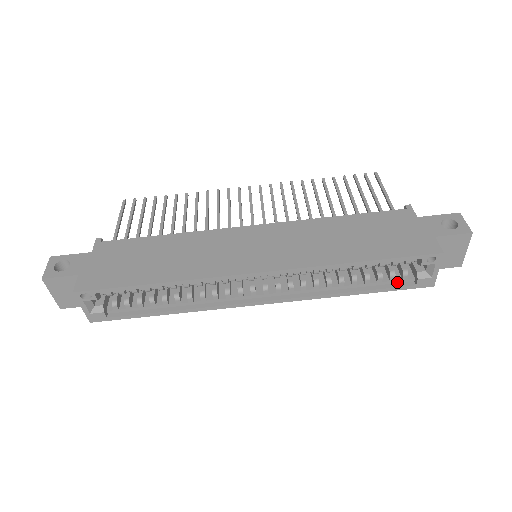
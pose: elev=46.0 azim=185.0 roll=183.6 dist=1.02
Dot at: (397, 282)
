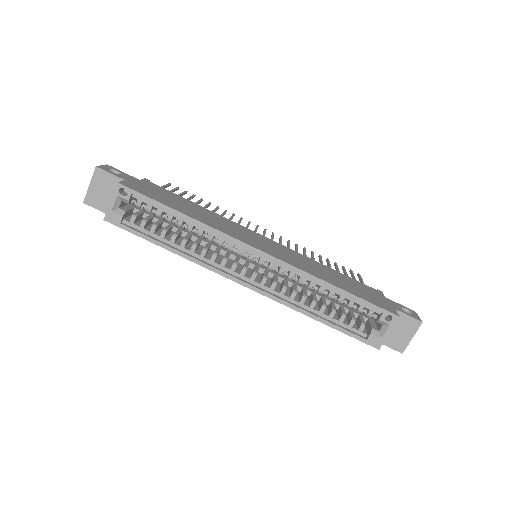
Dot at: (353, 330)
